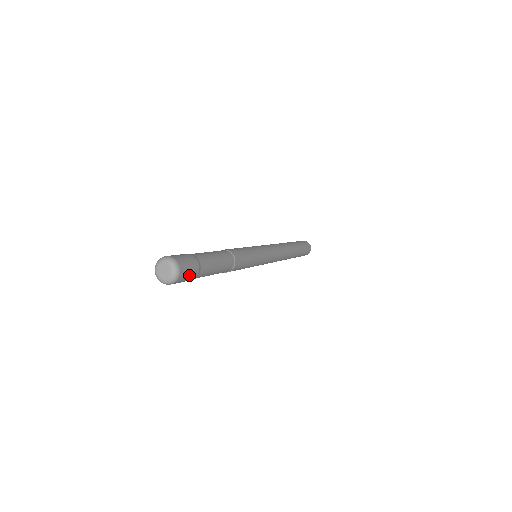
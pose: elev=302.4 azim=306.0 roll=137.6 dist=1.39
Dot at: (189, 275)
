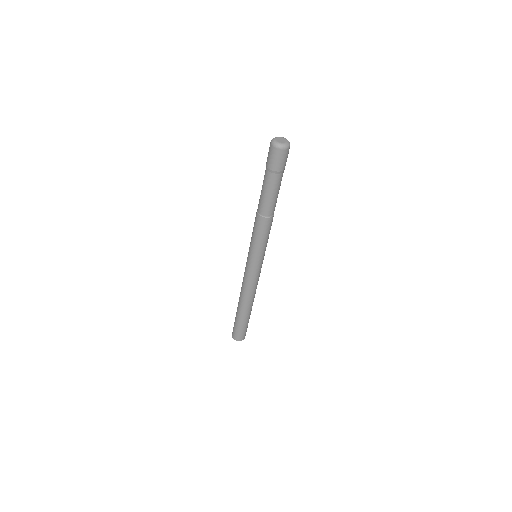
Dot at: (282, 161)
